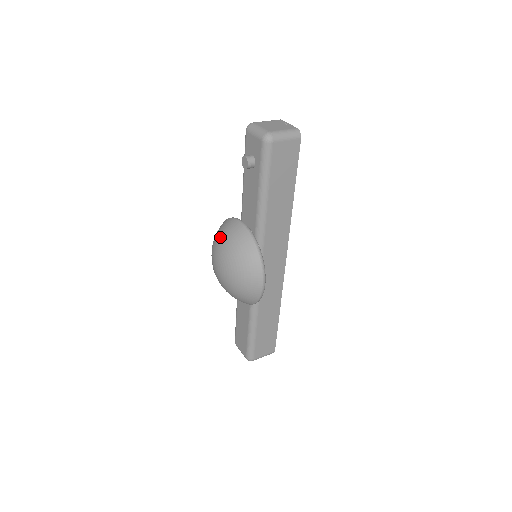
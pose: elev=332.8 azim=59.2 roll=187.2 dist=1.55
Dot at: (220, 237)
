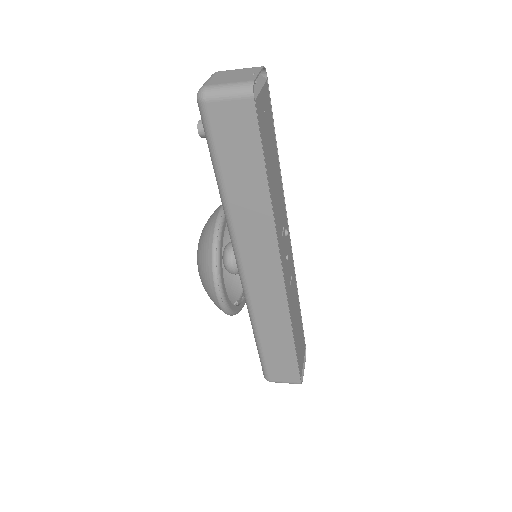
Dot at: occluded
